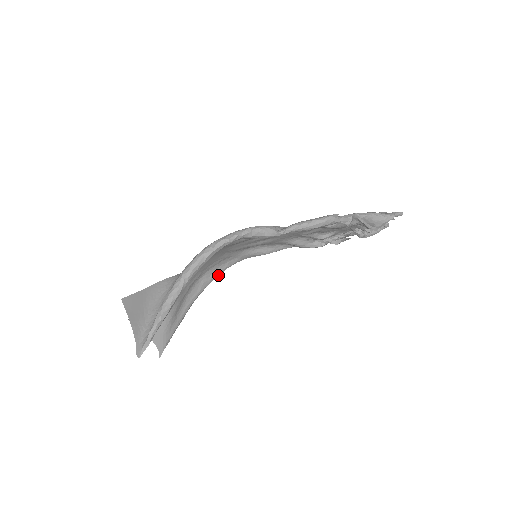
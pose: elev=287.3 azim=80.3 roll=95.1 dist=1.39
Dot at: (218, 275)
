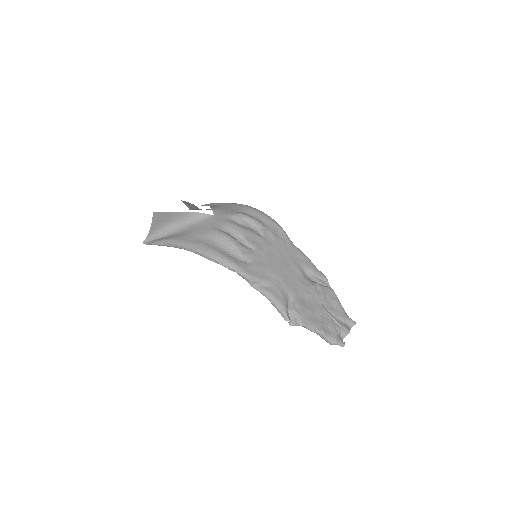
Dot at: occluded
